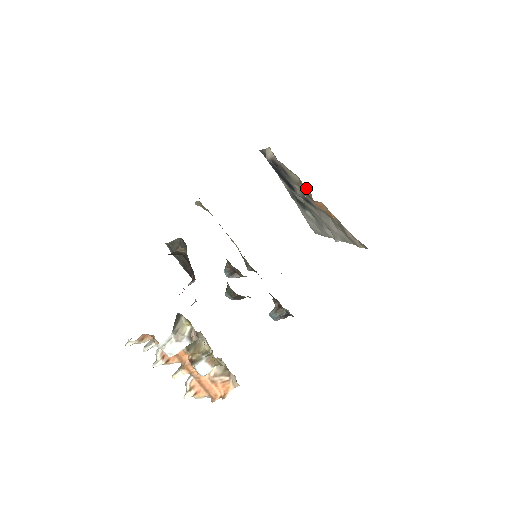
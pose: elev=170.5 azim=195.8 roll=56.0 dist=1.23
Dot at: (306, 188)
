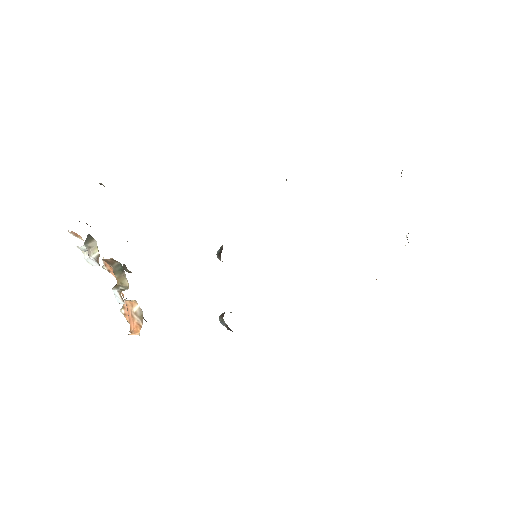
Dot at: occluded
